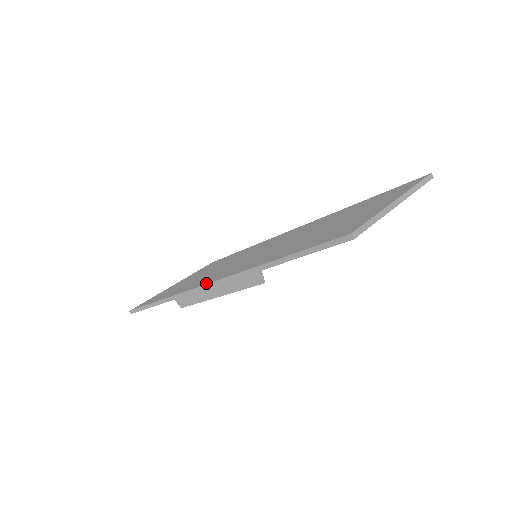
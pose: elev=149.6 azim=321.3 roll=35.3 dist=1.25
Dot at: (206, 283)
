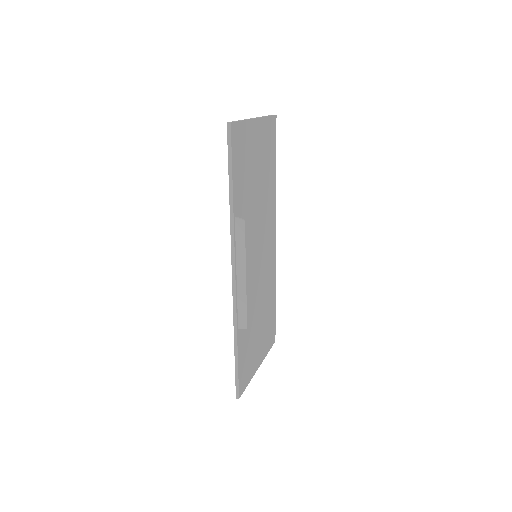
Dot at: (232, 279)
